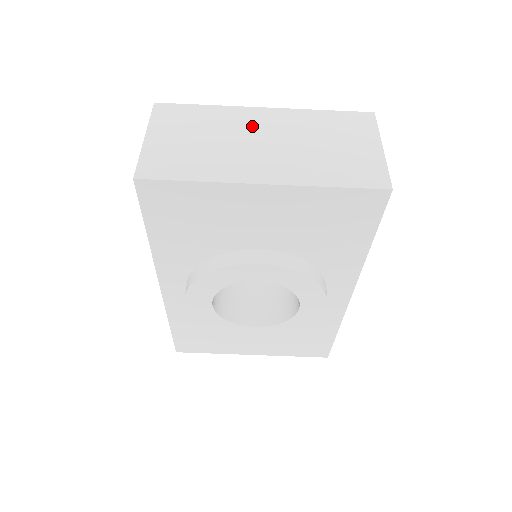
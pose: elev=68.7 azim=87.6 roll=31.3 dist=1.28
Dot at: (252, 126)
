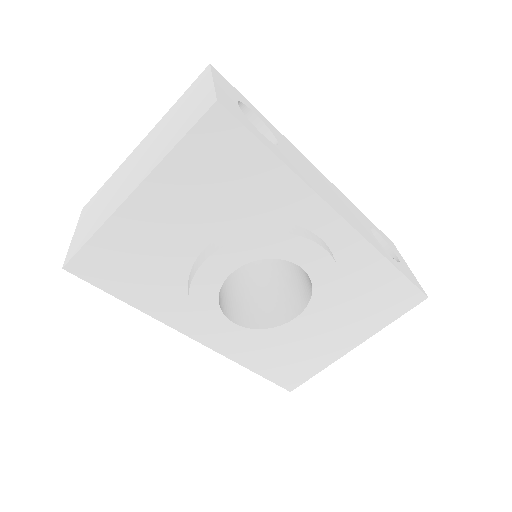
Dot at: (131, 162)
